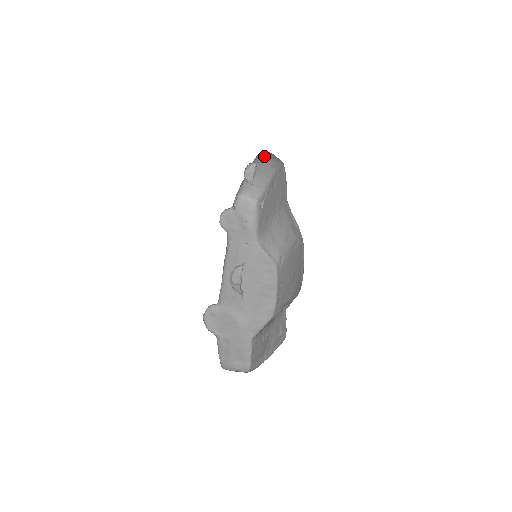
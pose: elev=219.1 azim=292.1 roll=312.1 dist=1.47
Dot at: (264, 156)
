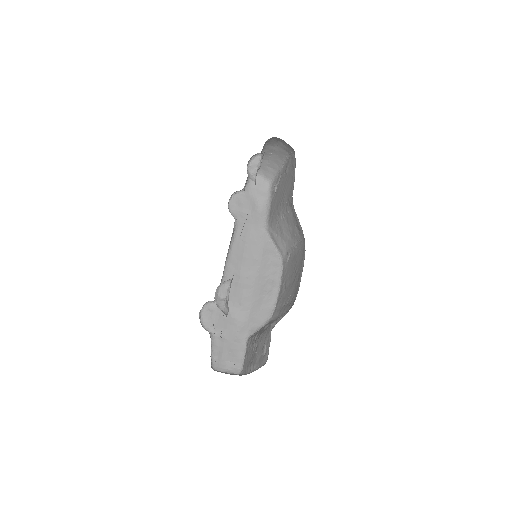
Dot at: (276, 140)
